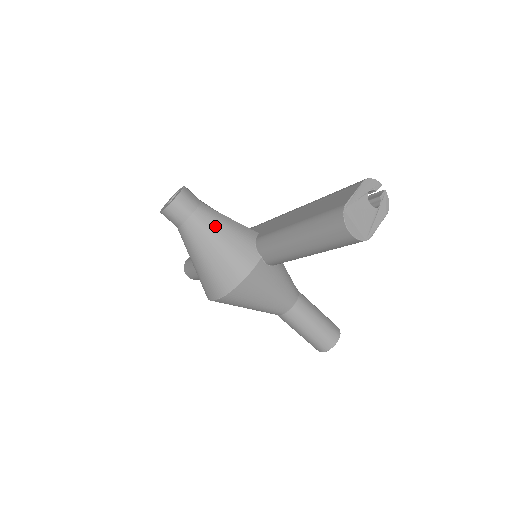
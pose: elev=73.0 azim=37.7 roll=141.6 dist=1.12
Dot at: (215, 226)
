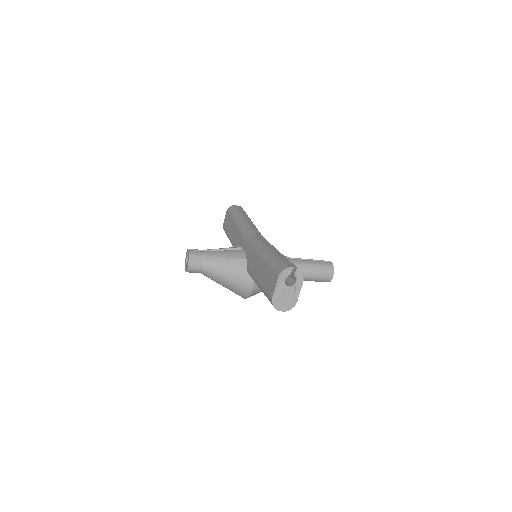
Dot at: (219, 271)
